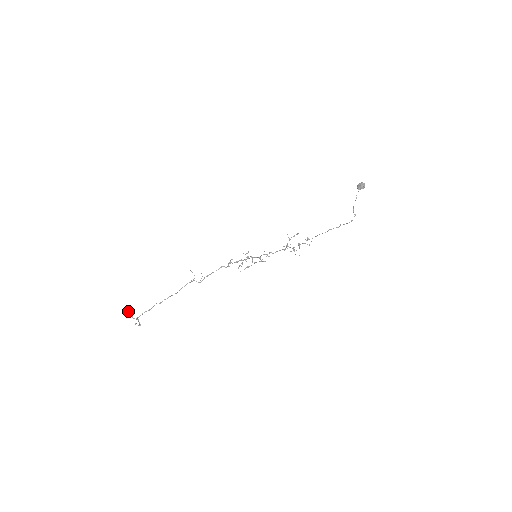
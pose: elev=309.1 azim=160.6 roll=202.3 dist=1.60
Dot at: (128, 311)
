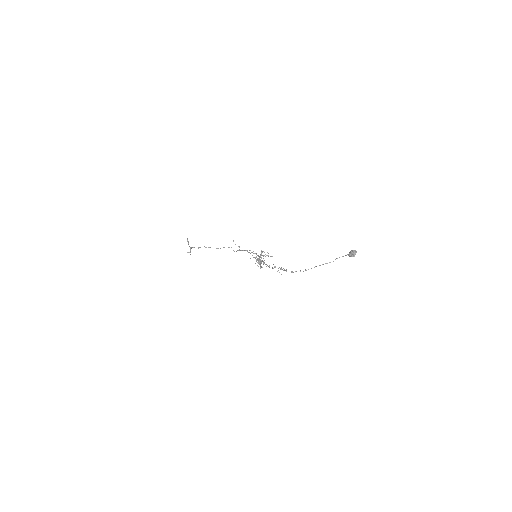
Dot at: occluded
